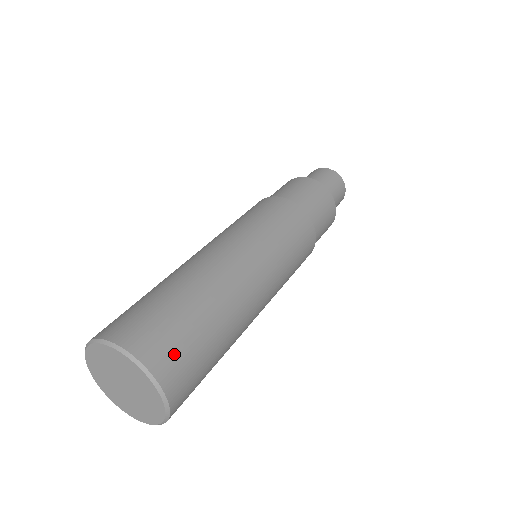
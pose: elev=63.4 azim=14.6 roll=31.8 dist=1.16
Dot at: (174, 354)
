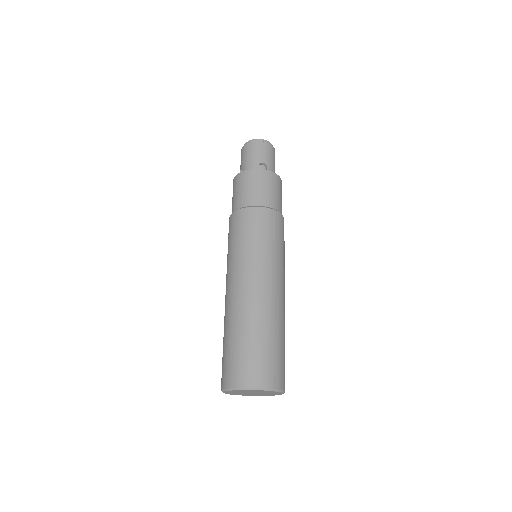
Dot at: (249, 369)
